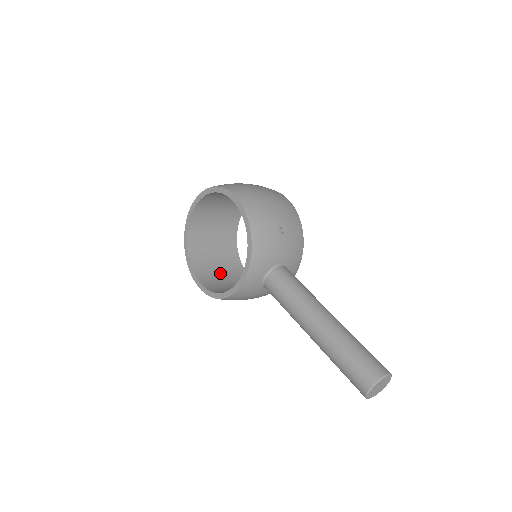
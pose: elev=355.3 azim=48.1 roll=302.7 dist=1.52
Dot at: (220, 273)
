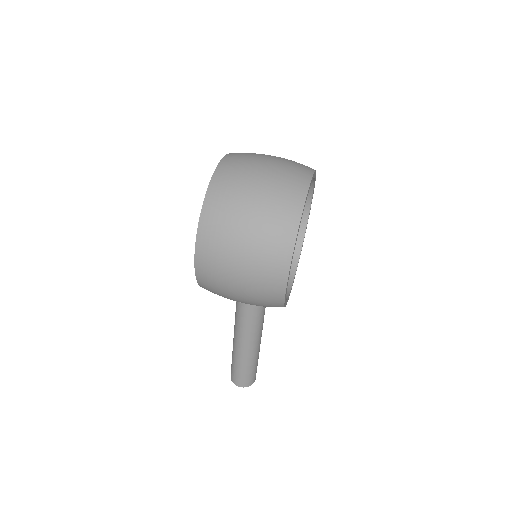
Dot at: occluded
